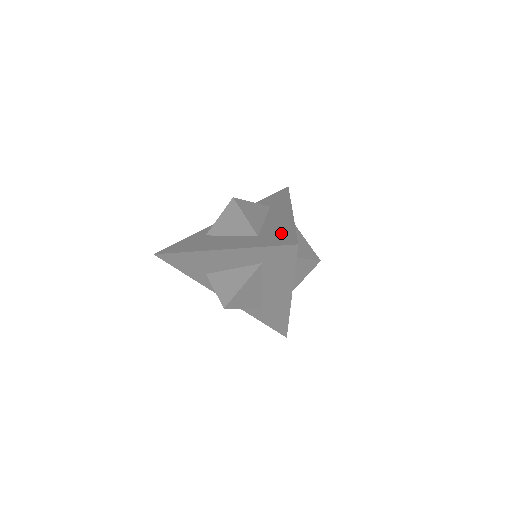
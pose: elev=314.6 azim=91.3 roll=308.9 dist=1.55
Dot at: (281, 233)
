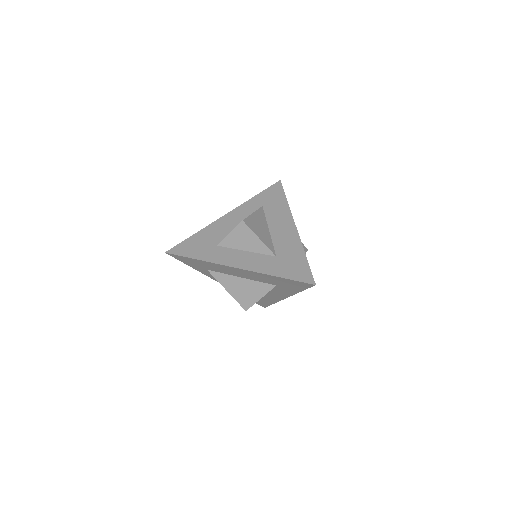
Dot at: occluded
